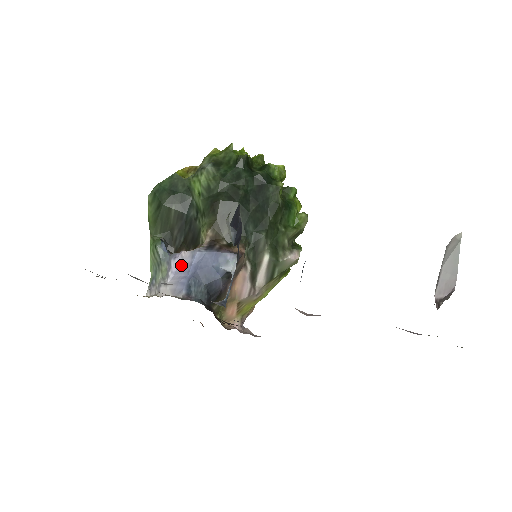
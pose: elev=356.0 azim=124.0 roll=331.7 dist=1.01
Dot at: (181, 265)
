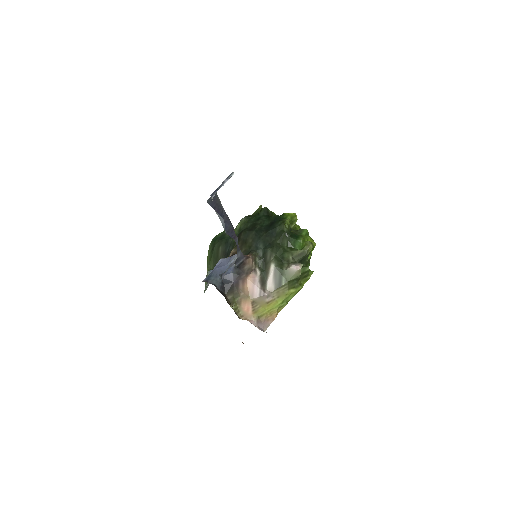
Dot at: occluded
